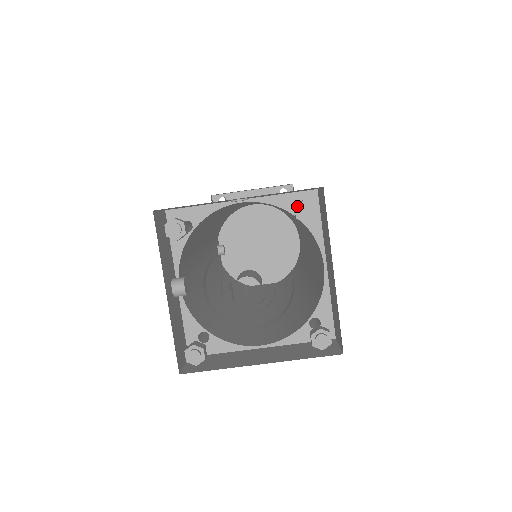
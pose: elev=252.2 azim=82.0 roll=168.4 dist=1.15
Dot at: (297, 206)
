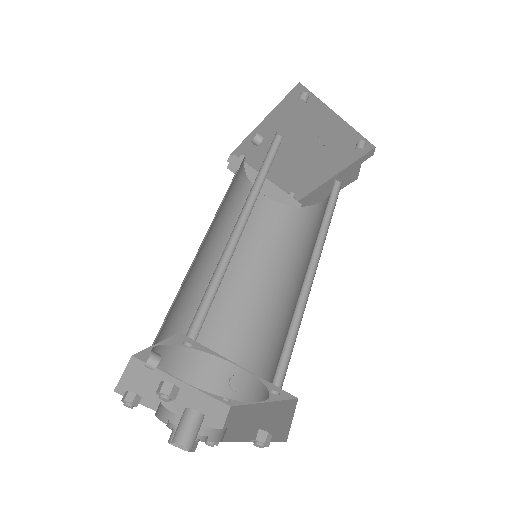
Dot at: (257, 441)
